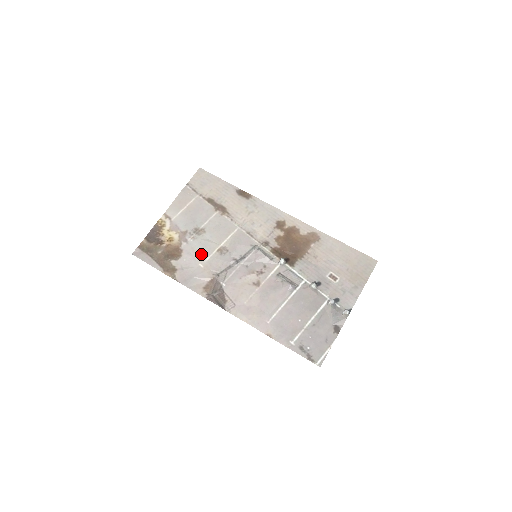
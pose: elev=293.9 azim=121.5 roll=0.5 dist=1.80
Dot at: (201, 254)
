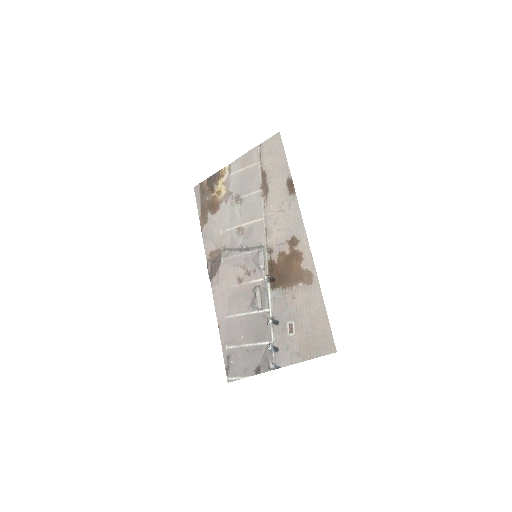
Dot at: (227, 222)
